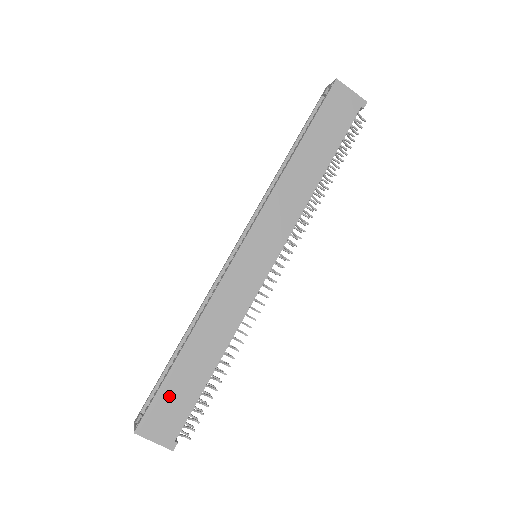
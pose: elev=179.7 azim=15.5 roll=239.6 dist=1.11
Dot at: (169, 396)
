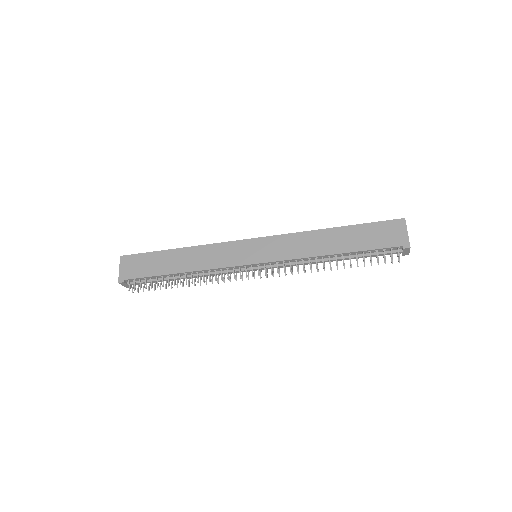
Dot at: (147, 260)
